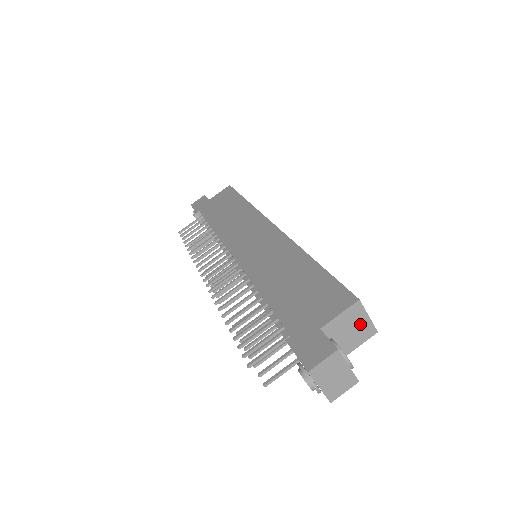
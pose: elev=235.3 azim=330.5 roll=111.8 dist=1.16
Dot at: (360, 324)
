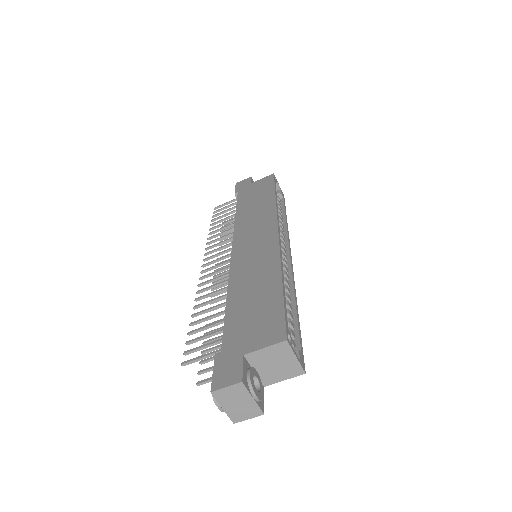
Dot at: (286, 362)
